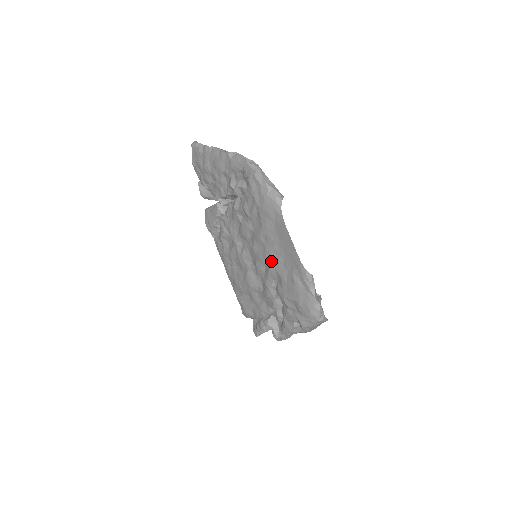
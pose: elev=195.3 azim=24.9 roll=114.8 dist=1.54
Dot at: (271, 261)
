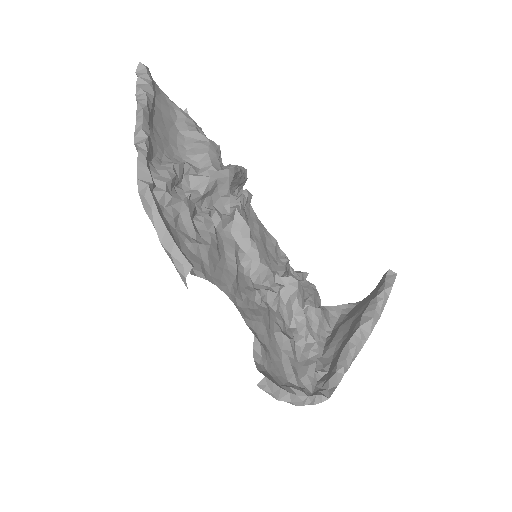
Dot at: occluded
